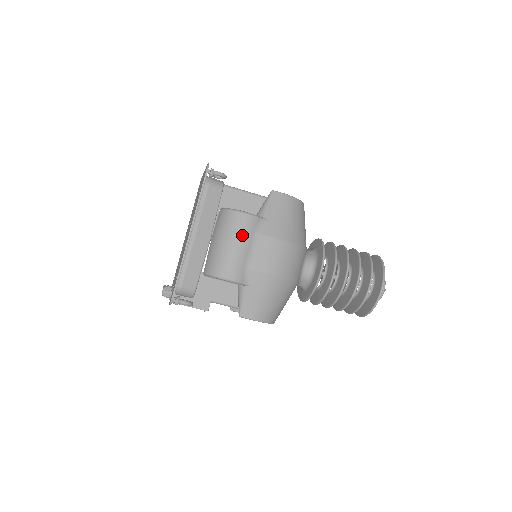
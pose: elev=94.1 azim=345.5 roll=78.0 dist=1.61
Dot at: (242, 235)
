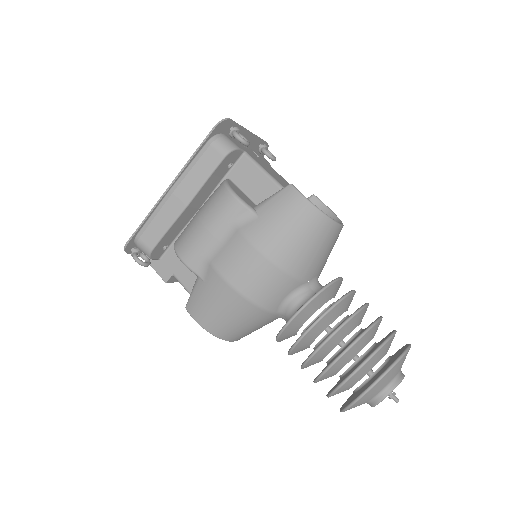
Dot at: (217, 218)
